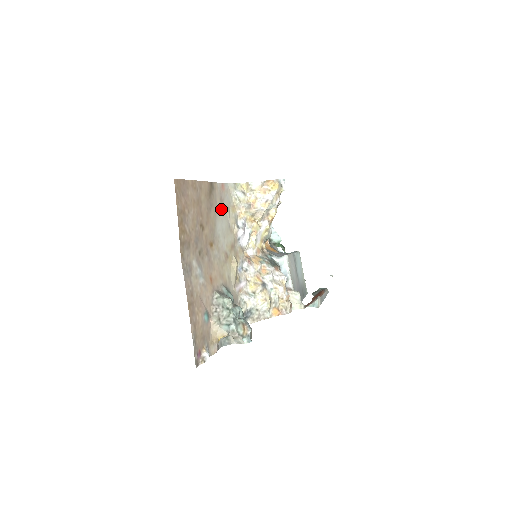
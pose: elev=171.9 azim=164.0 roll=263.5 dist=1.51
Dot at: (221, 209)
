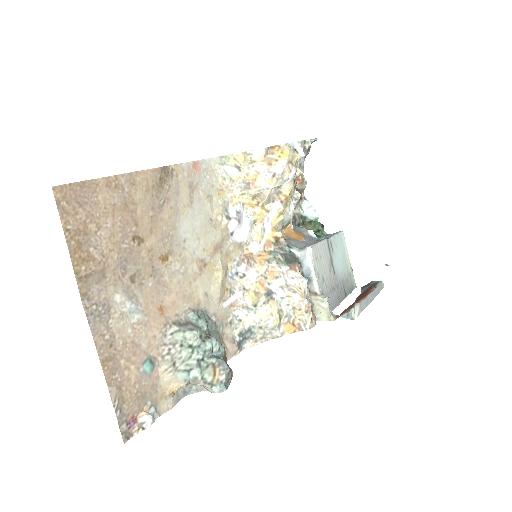
Dot at: (191, 200)
